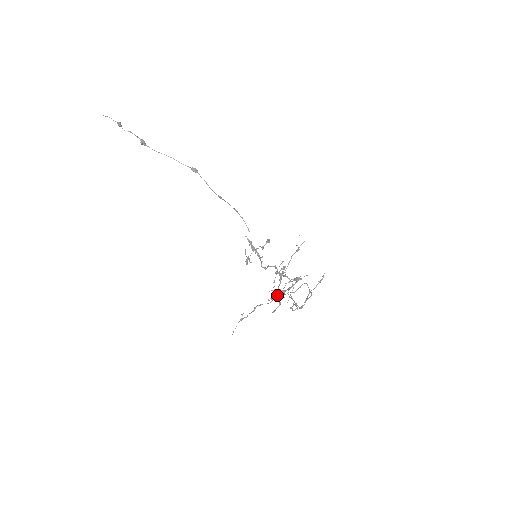
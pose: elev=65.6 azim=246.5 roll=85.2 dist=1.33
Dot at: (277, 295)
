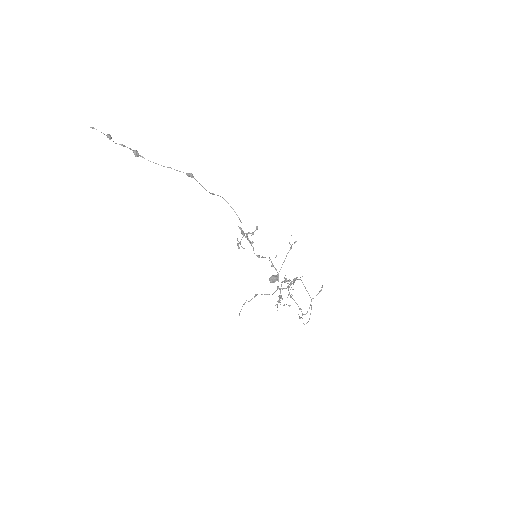
Dot at: (272, 282)
